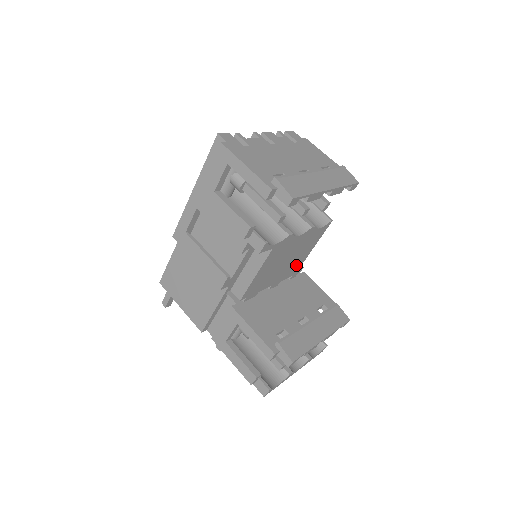
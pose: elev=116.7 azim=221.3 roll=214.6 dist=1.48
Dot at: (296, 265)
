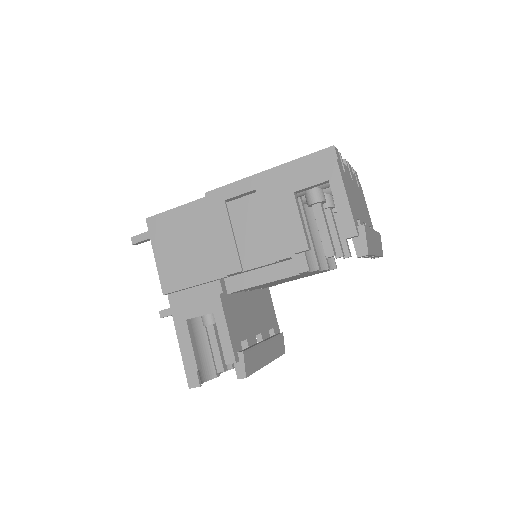
Dot at: occluded
